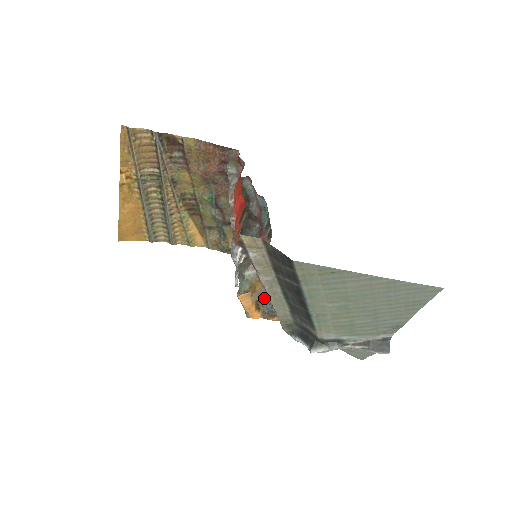
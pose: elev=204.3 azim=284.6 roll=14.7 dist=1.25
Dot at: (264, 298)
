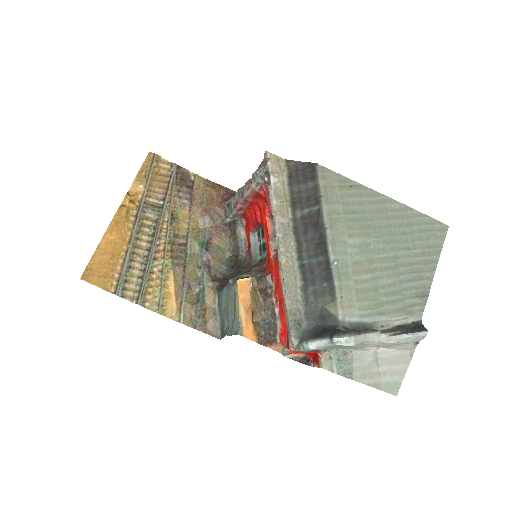
Dot at: (261, 313)
